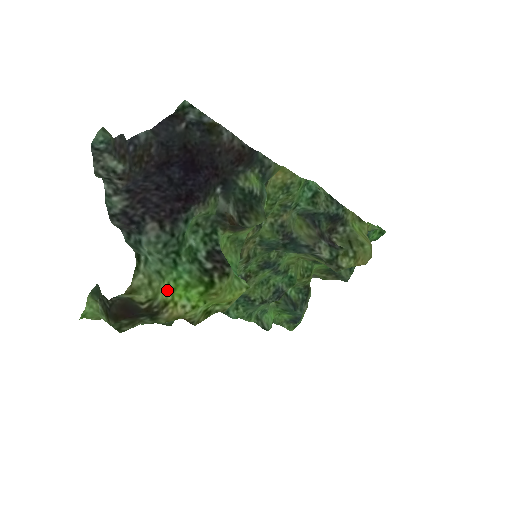
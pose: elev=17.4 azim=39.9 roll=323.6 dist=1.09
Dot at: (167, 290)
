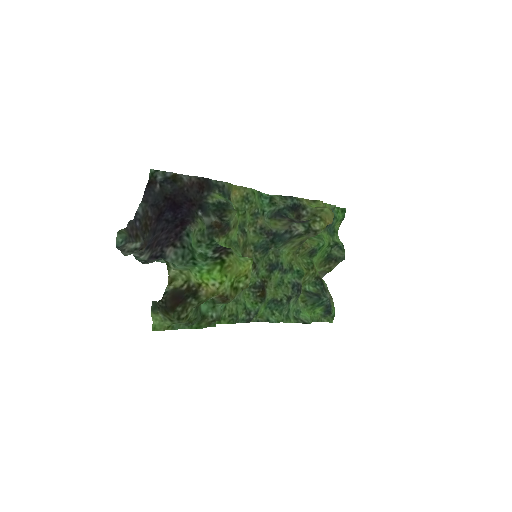
Dot at: (196, 278)
